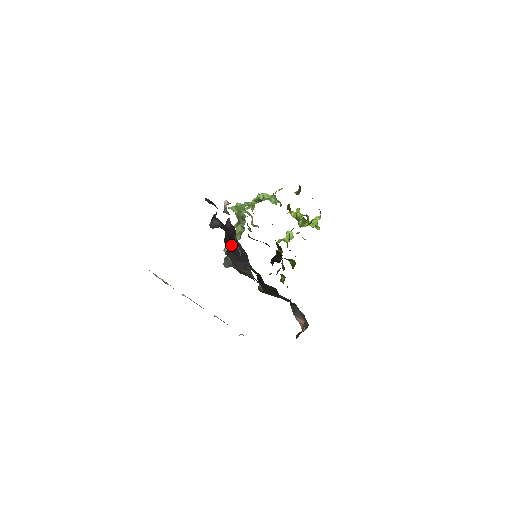
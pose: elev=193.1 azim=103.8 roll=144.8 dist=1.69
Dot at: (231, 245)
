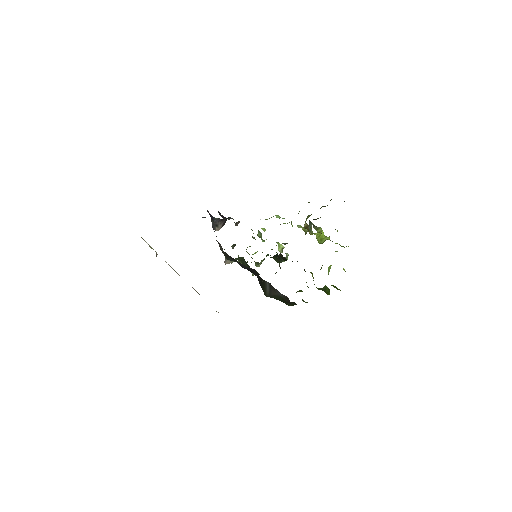
Dot at: occluded
